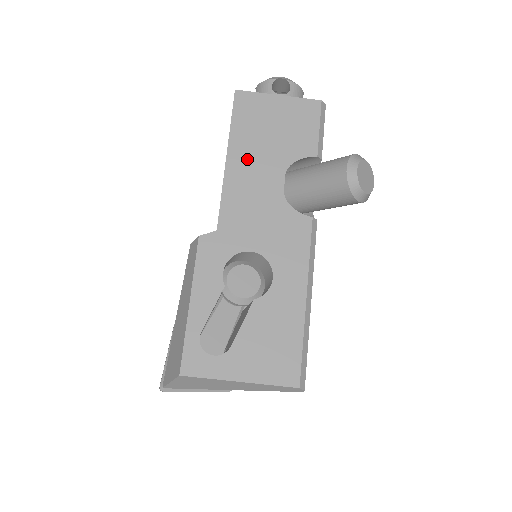
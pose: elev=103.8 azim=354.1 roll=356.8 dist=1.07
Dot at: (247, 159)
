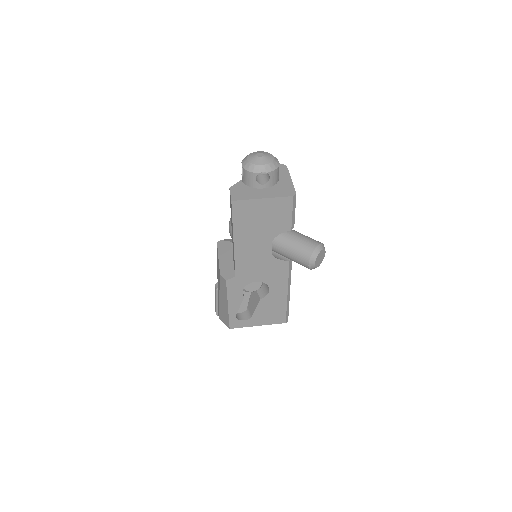
Dot at: (247, 240)
